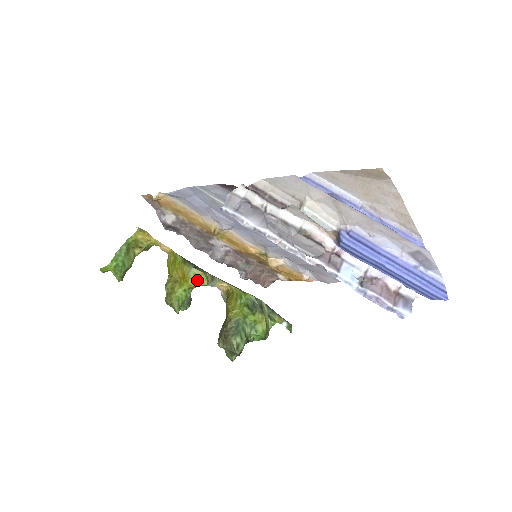
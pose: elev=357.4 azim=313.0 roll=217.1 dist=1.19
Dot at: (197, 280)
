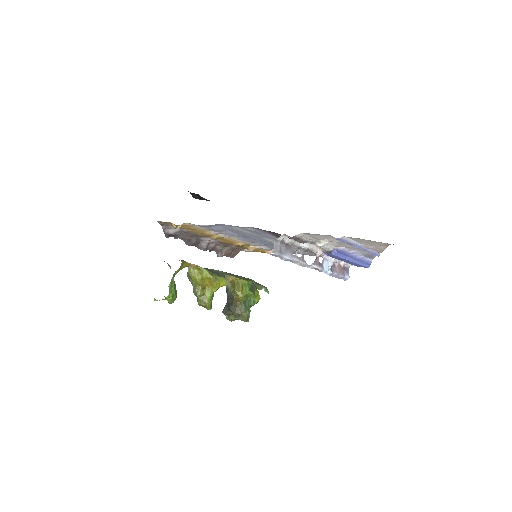
Dot at: (221, 284)
